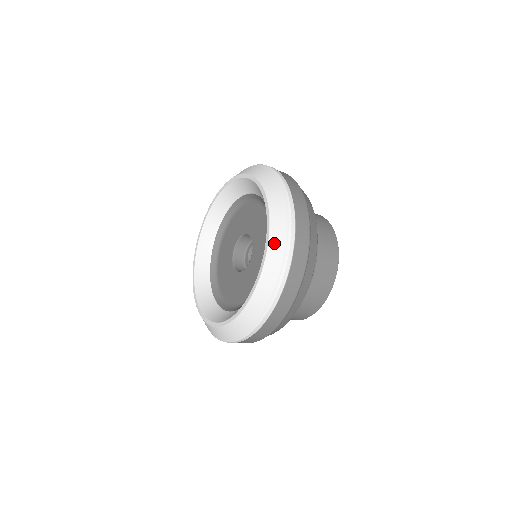
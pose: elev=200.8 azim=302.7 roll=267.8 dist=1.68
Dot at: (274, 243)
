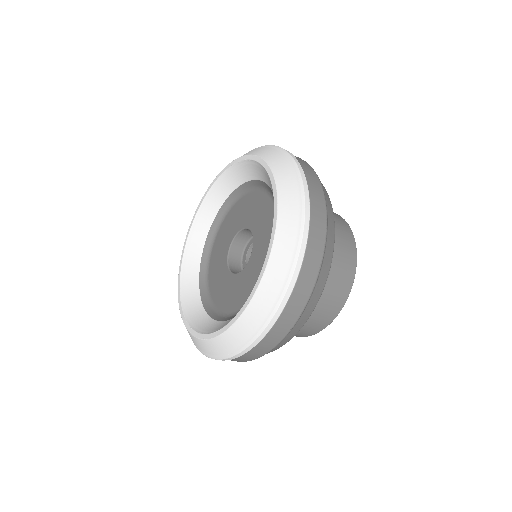
Dot at: (248, 318)
